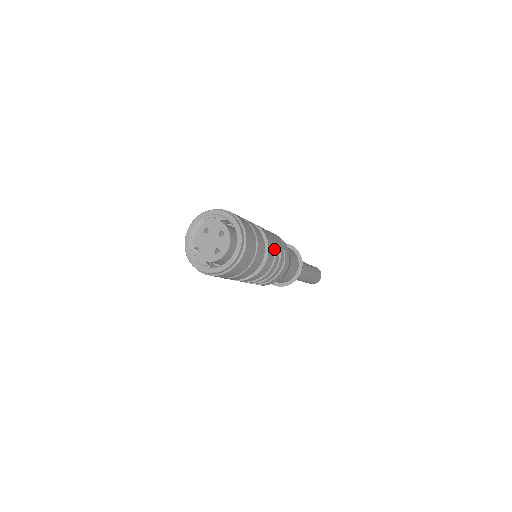
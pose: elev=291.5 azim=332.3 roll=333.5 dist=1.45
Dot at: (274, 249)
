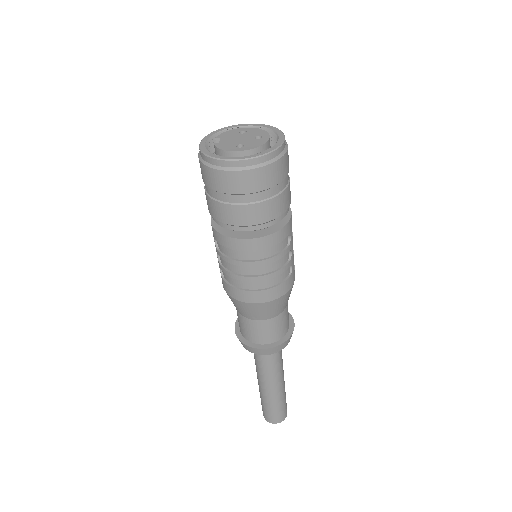
Dot at: (287, 244)
